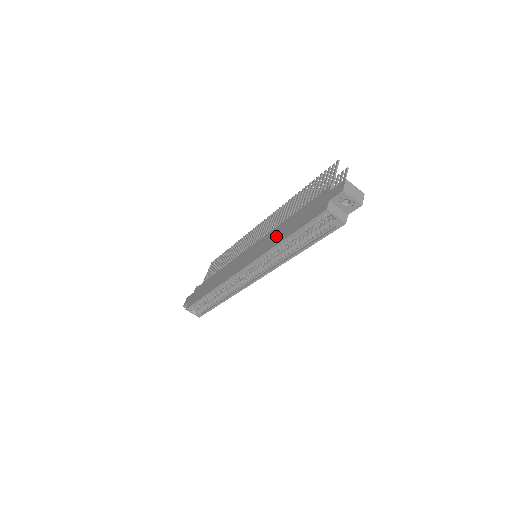
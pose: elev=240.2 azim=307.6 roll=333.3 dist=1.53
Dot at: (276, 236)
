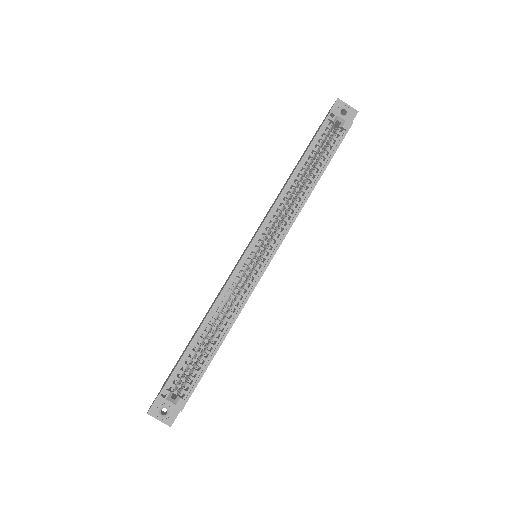
Dot at: (282, 189)
